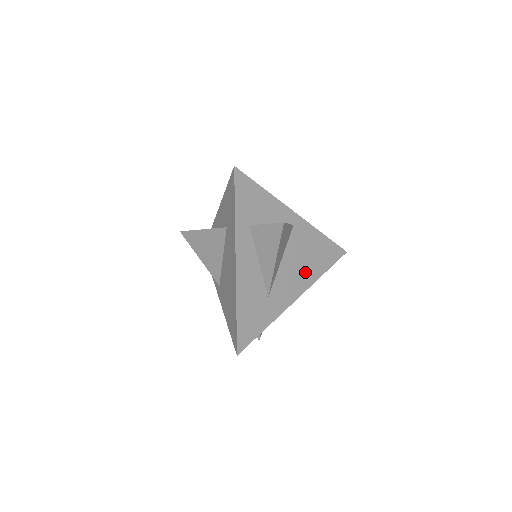
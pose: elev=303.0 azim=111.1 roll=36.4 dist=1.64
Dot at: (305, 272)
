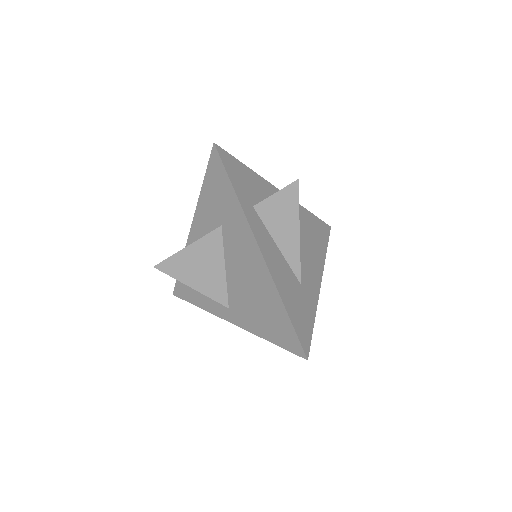
Dot at: (314, 252)
